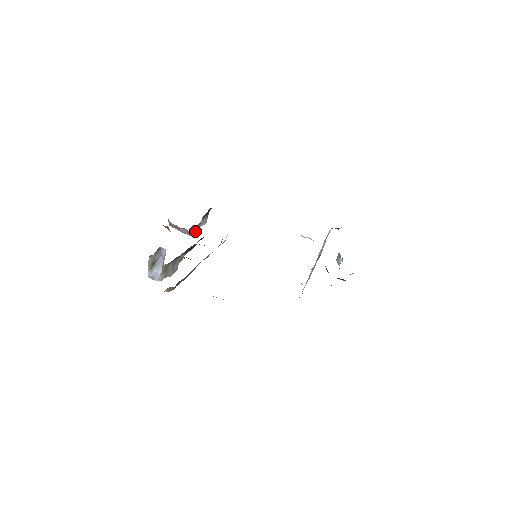
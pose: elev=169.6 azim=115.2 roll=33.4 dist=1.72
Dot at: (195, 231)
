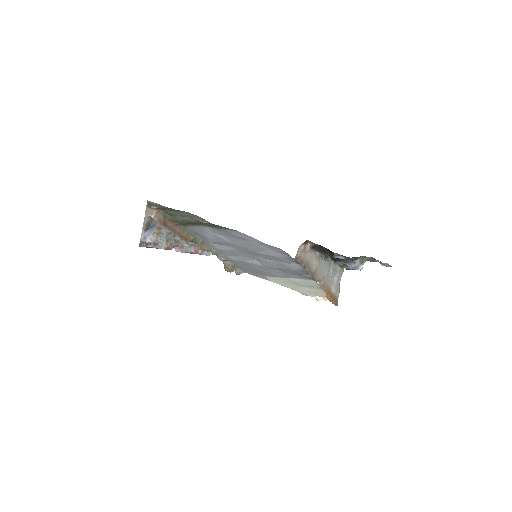
Dot at: (198, 252)
